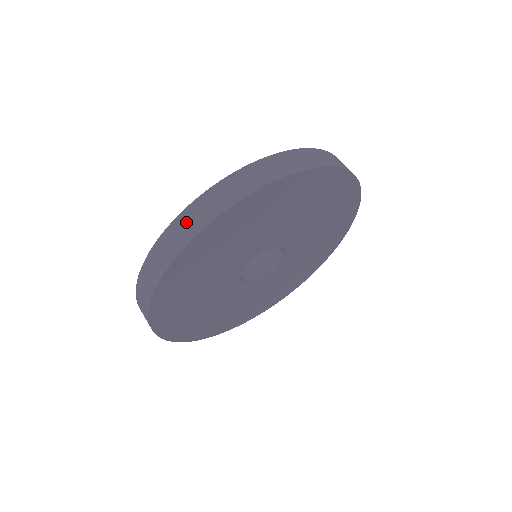
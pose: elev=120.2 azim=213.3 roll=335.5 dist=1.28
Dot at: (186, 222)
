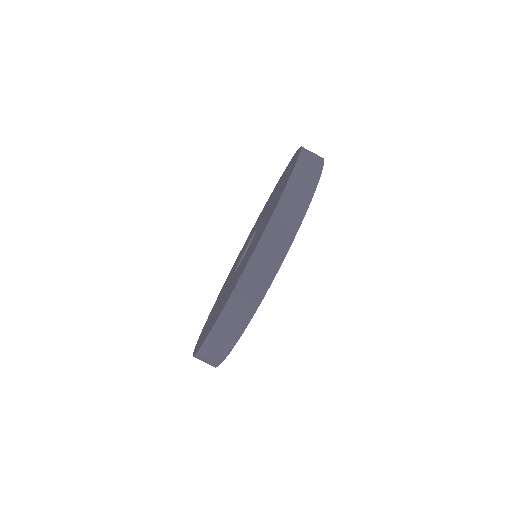
Dot at: (242, 299)
